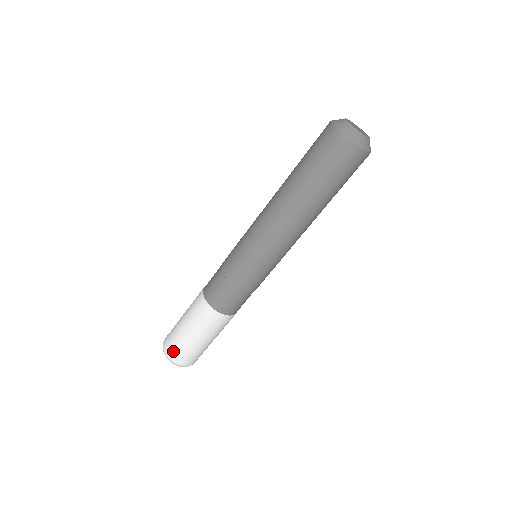
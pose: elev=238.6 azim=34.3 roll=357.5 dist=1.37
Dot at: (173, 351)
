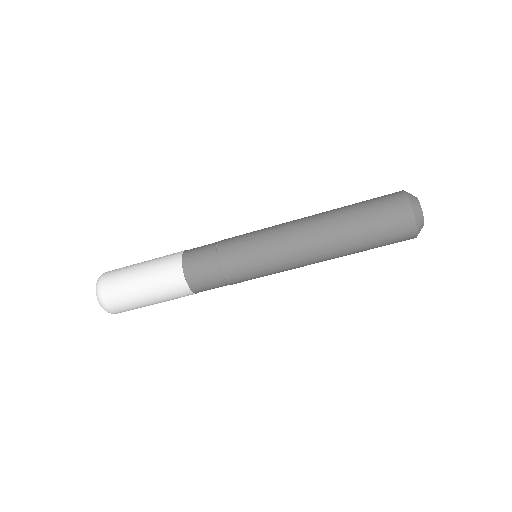
Dot at: (120, 310)
